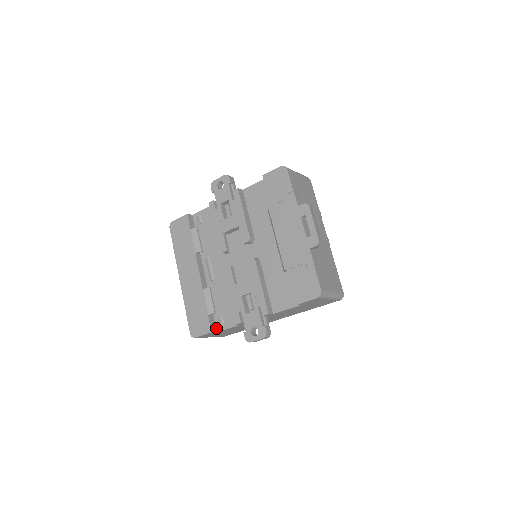
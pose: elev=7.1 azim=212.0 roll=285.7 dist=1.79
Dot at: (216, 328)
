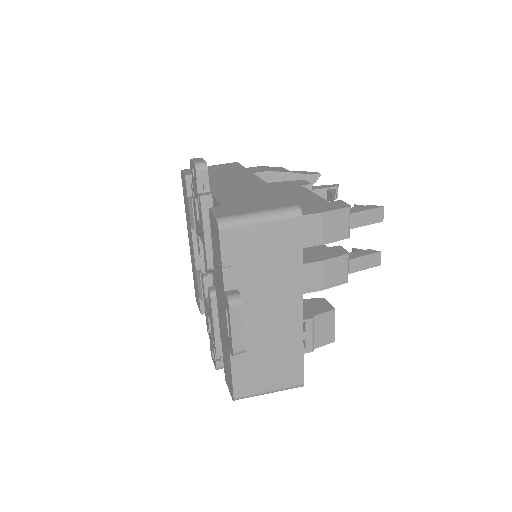
Dot at: occluded
